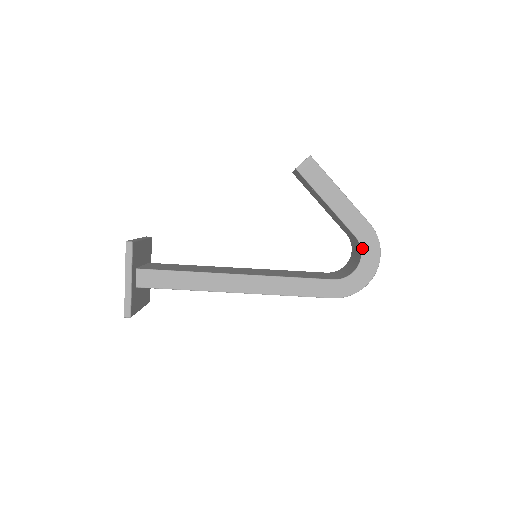
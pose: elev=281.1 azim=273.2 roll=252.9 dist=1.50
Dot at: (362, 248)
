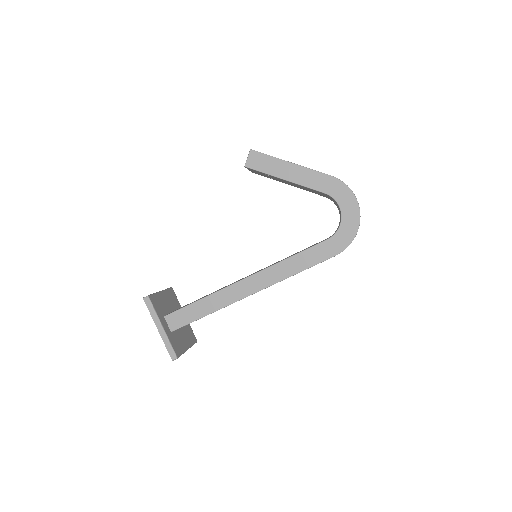
Dot at: (336, 200)
